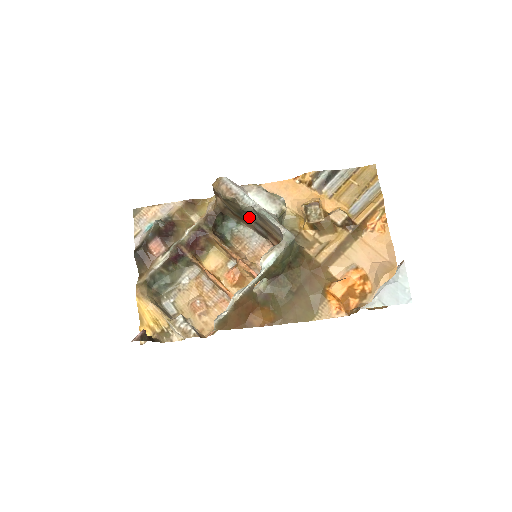
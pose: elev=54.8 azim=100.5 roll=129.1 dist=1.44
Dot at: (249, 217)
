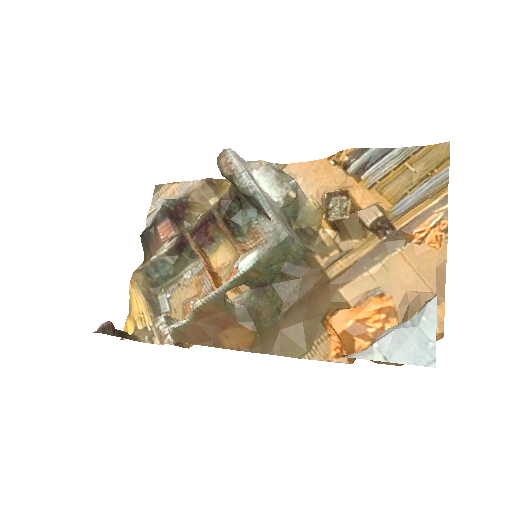
Dot at: (257, 204)
